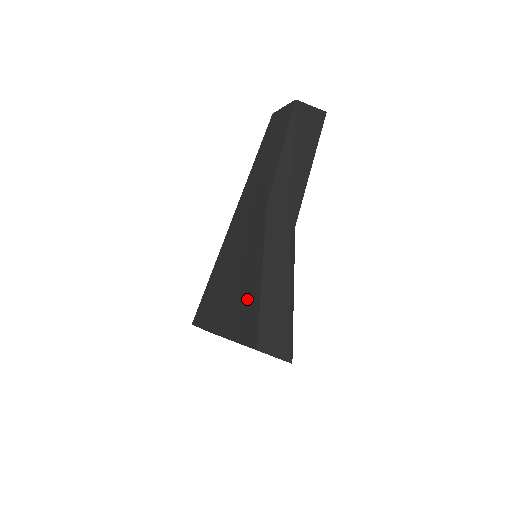
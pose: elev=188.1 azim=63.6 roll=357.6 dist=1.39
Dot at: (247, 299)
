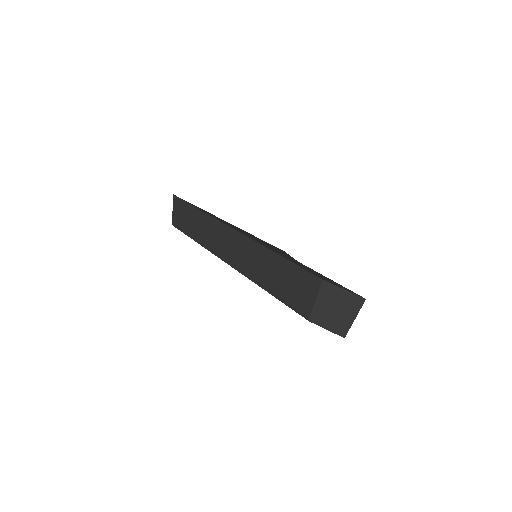
Dot at: occluded
